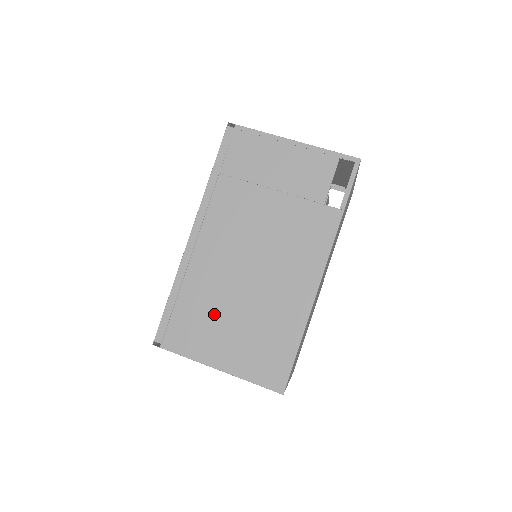
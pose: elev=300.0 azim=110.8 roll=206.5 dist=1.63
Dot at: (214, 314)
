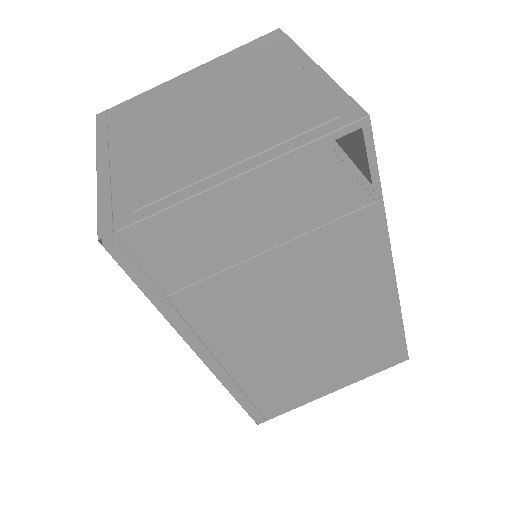
Dot at: (297, 376)
